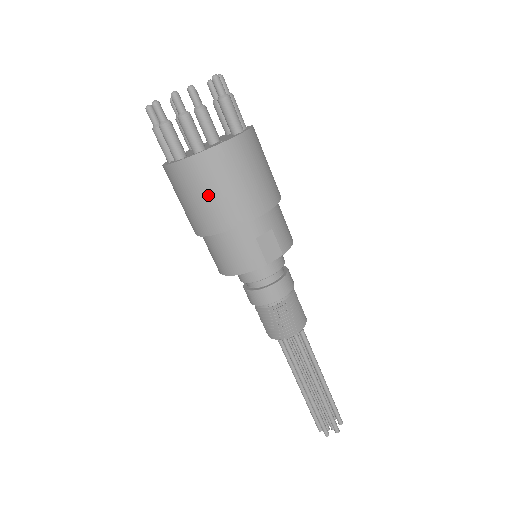
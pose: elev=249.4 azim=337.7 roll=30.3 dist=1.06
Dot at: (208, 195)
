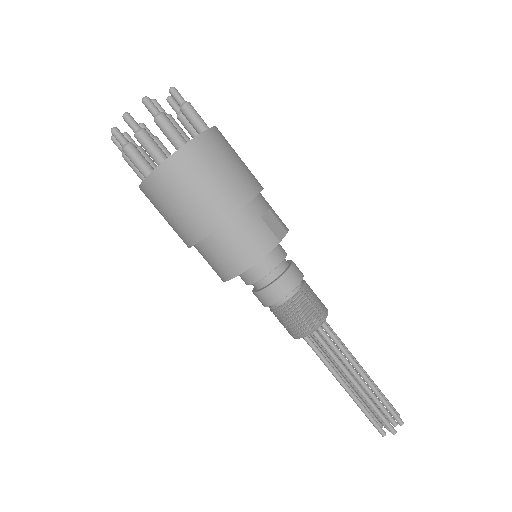
Dot at: (206, 183)
